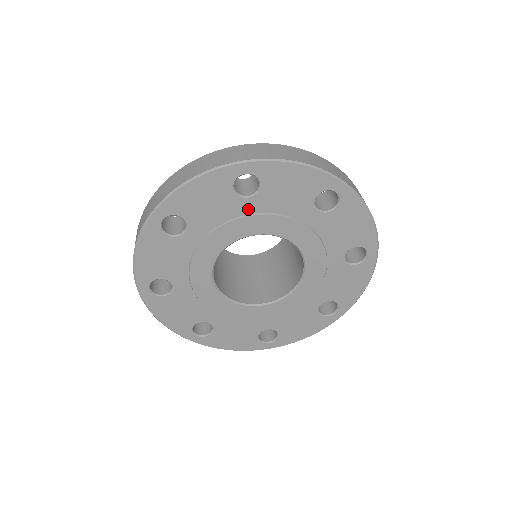
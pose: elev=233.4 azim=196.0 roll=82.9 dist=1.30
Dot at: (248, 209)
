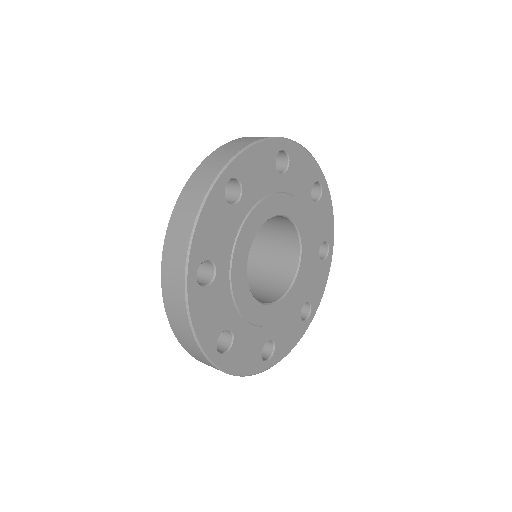
Dot at: (279, 186)
